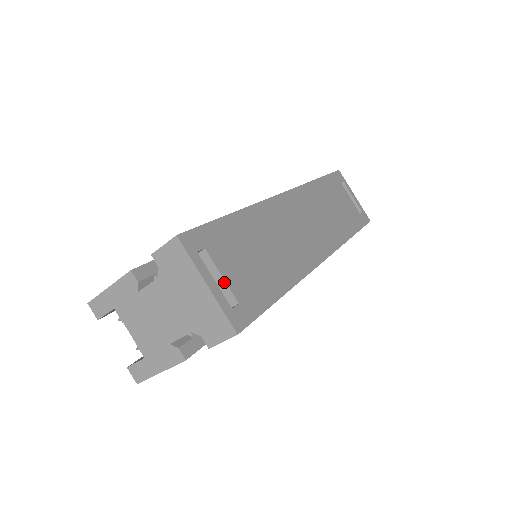
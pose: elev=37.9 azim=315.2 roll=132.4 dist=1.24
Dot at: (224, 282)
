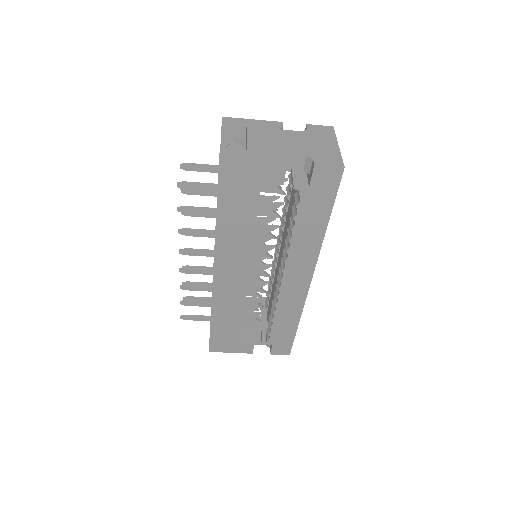
Dot at: occluded
